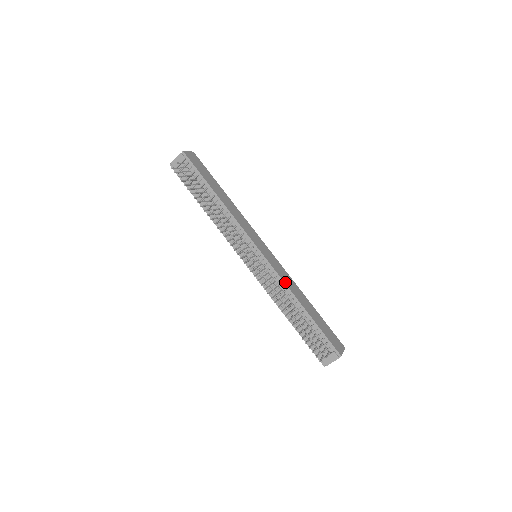
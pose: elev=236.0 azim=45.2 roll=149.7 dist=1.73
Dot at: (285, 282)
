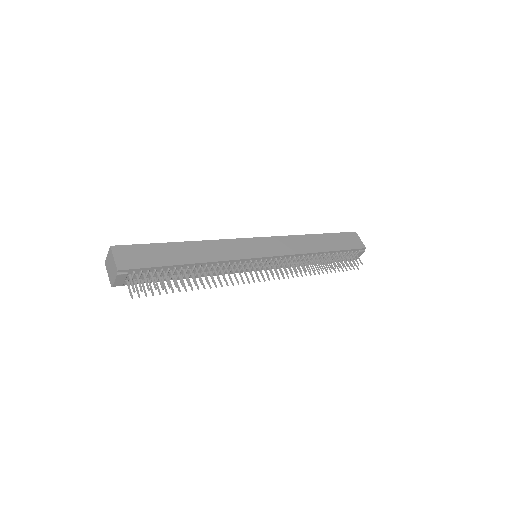
Dot at: (299, 252)
